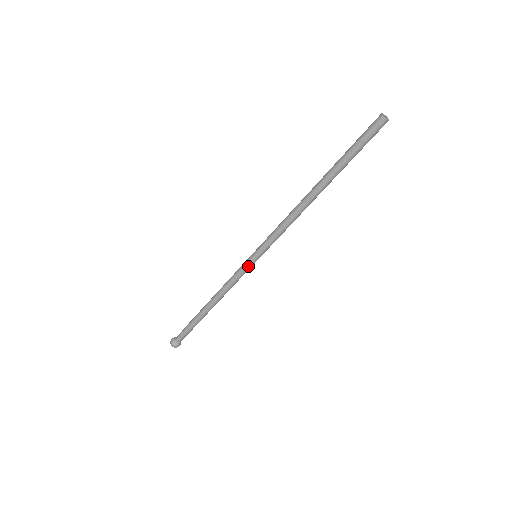
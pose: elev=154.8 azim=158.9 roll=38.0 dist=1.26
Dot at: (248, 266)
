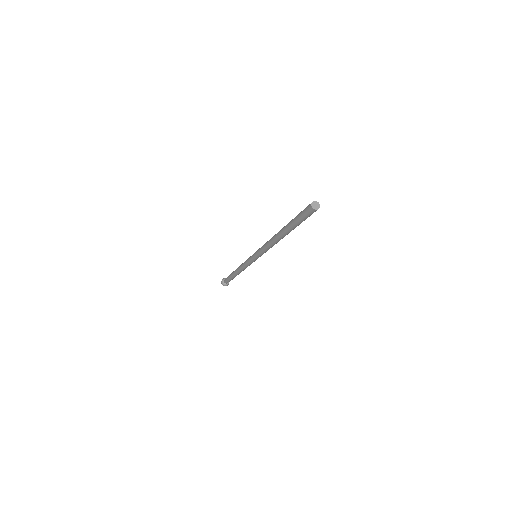
Dot at: occluded
